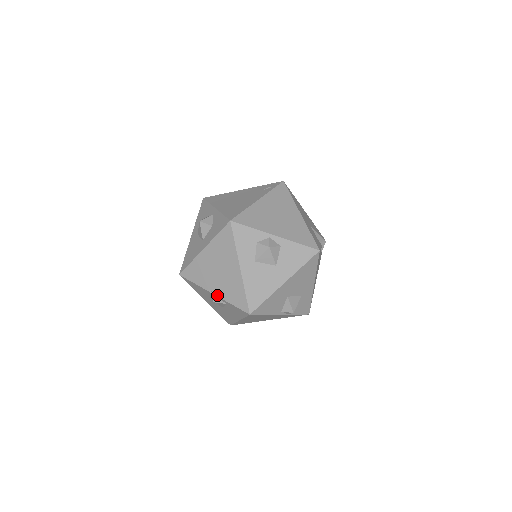
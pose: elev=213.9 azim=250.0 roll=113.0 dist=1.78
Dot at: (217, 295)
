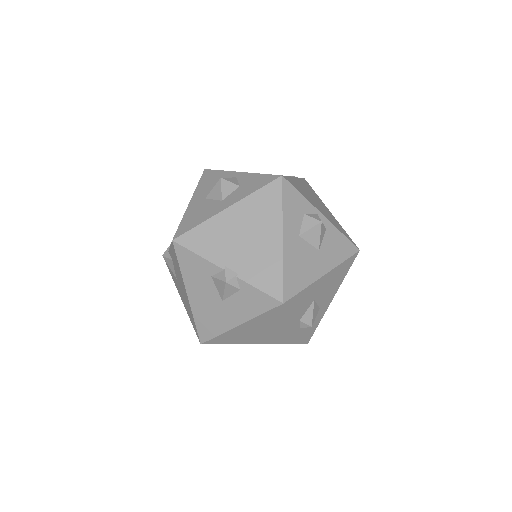
Dot at: (234, 273)
